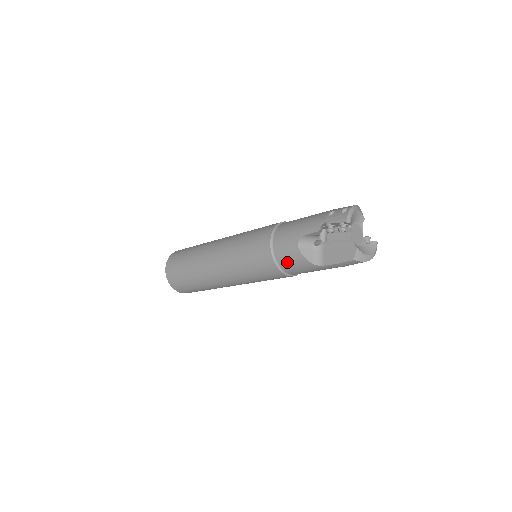
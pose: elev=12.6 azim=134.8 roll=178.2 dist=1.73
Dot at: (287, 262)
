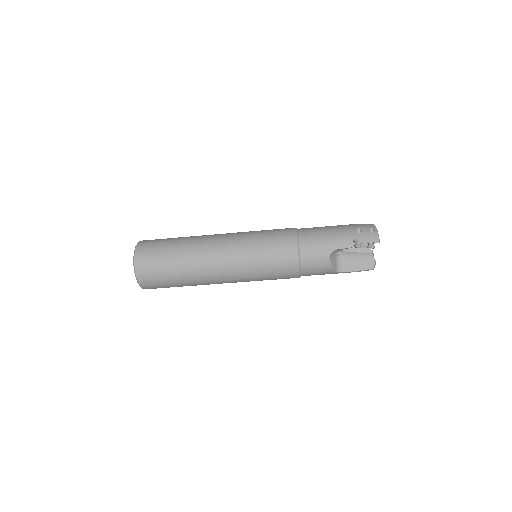
Dot at: (312, 269)
